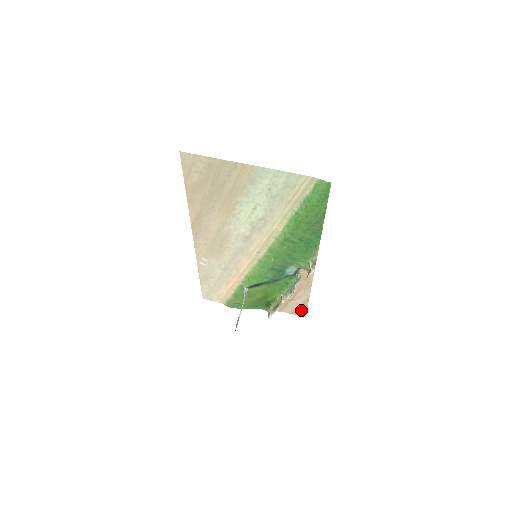
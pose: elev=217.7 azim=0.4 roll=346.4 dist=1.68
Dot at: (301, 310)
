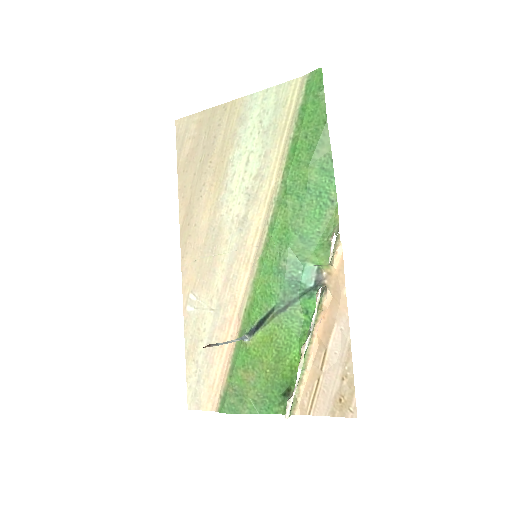
Dot at: (345, 395)
